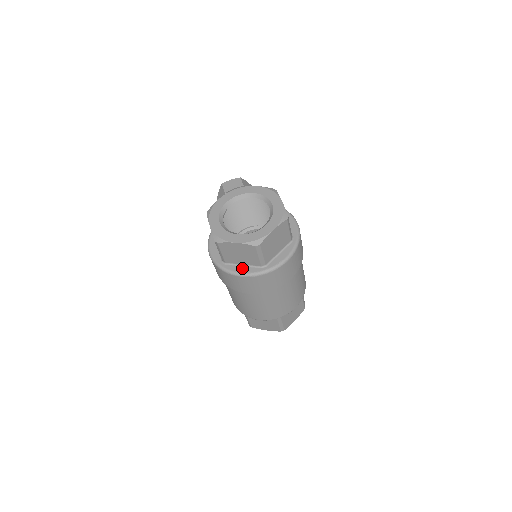
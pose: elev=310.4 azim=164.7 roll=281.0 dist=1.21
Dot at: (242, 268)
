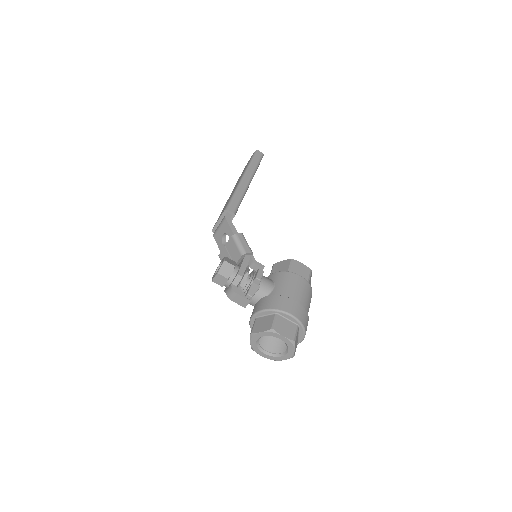
Dot at: occluded
